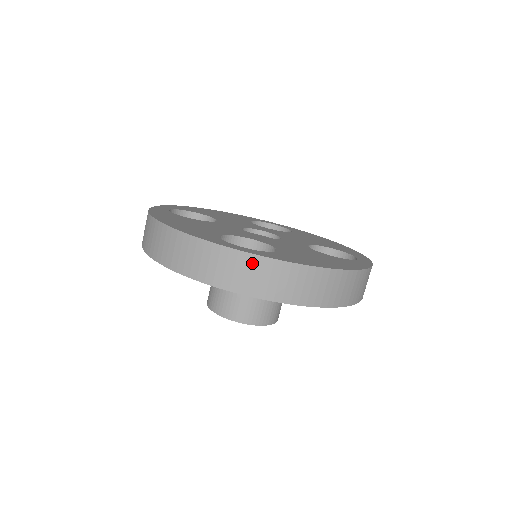
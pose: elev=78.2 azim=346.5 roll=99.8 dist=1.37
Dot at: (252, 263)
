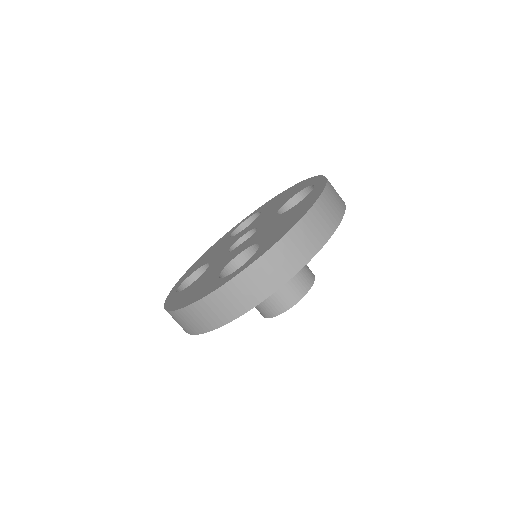
Dot at: (253, 273)
